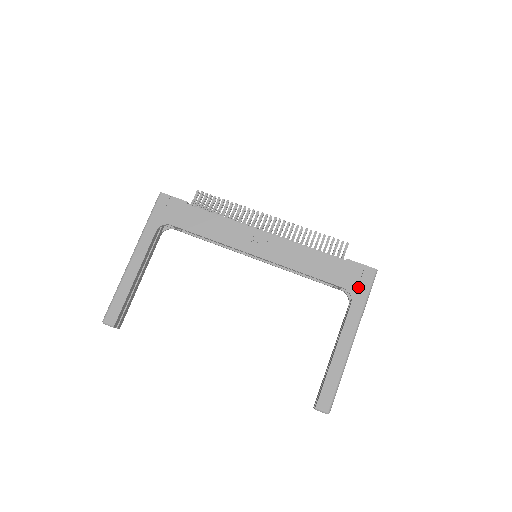
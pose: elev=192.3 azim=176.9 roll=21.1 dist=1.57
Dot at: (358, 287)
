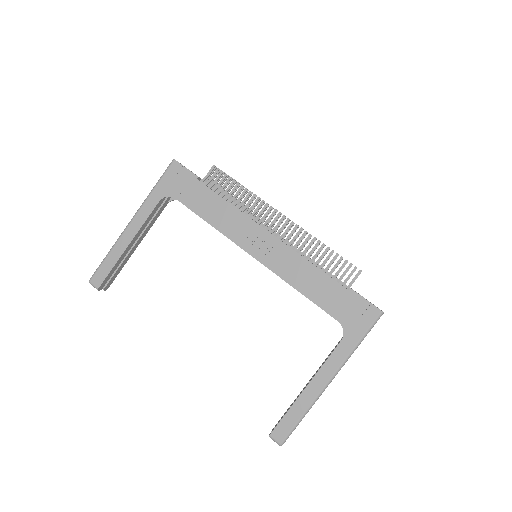
Dot at: (355, 325)
